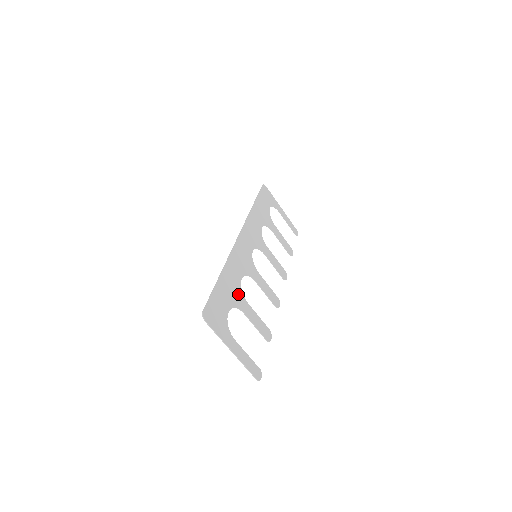
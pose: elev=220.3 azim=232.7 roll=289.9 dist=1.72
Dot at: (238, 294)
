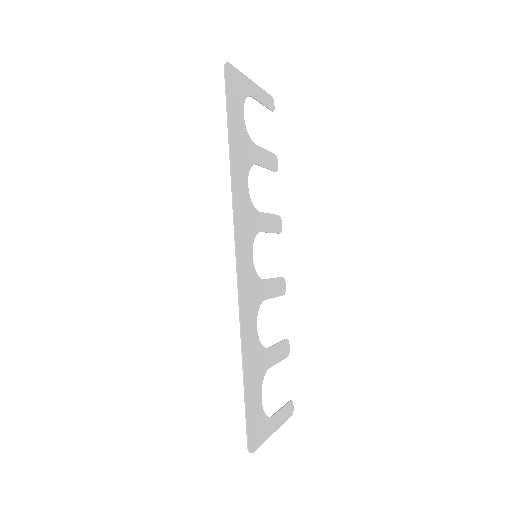
Dot at: (260, 356)
